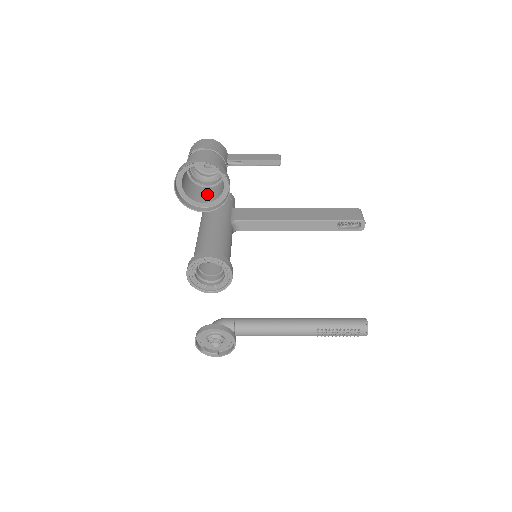
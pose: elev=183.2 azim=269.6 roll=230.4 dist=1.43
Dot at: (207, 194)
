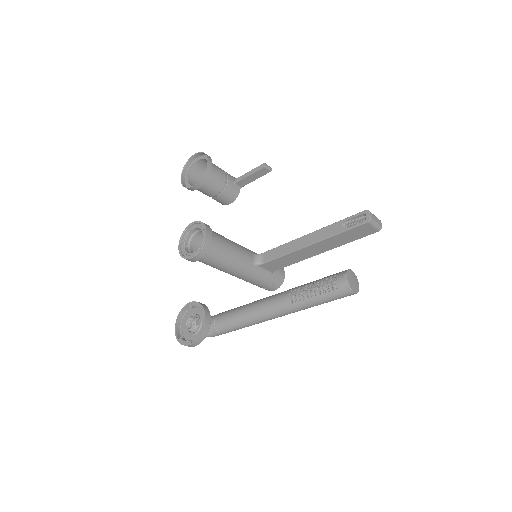
Dot at: (208, 190)
